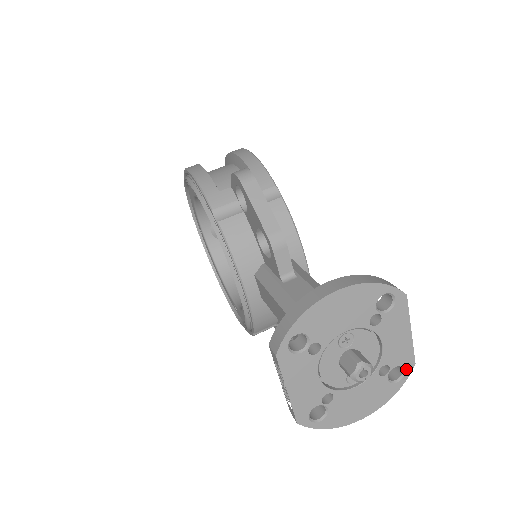
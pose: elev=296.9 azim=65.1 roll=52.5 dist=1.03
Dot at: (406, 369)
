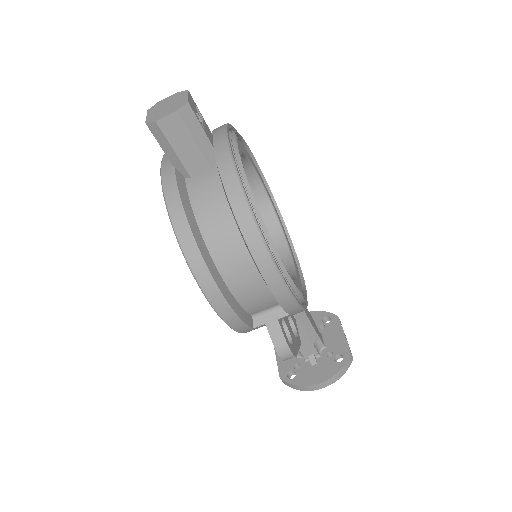
Dot at: occluded
